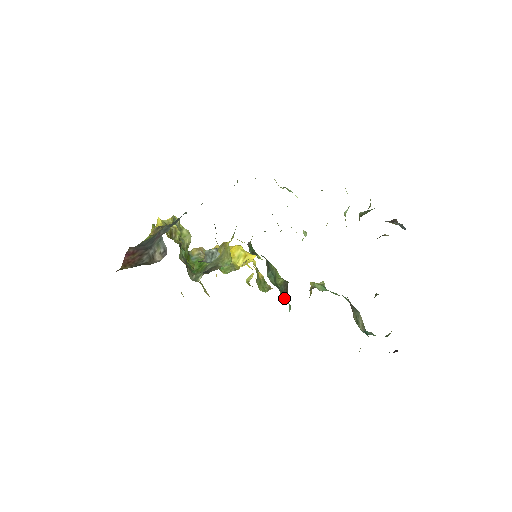
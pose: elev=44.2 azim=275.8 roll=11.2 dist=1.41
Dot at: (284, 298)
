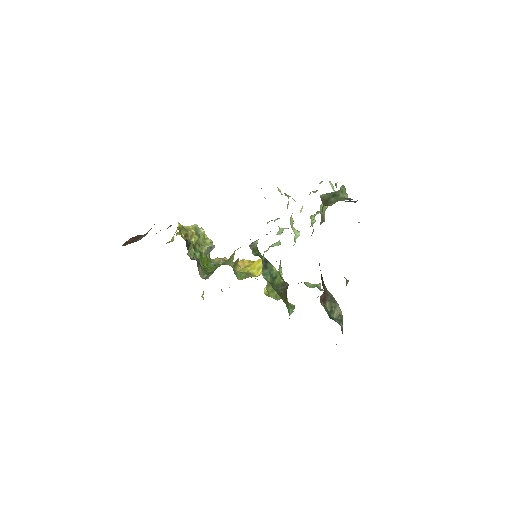
Dot at: (290, 304)
